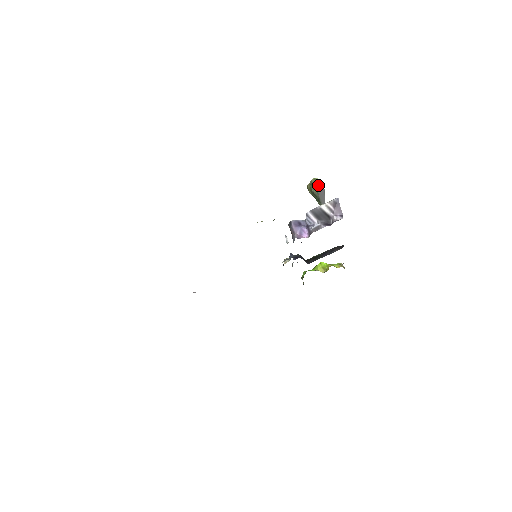
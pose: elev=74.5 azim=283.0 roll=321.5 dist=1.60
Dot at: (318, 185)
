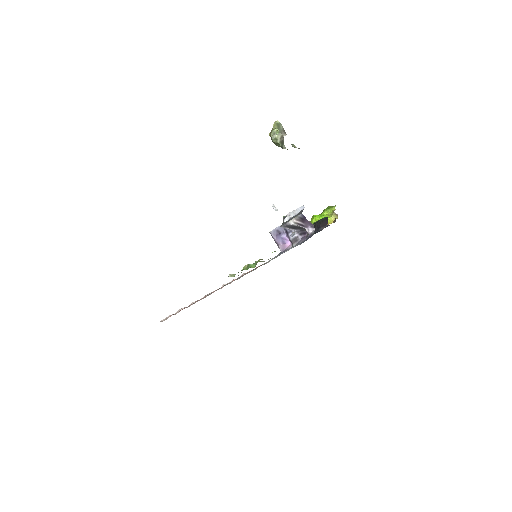
Dot at: (279, 142)
